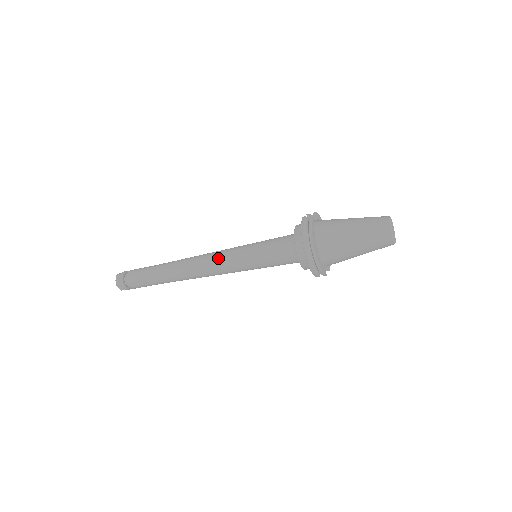
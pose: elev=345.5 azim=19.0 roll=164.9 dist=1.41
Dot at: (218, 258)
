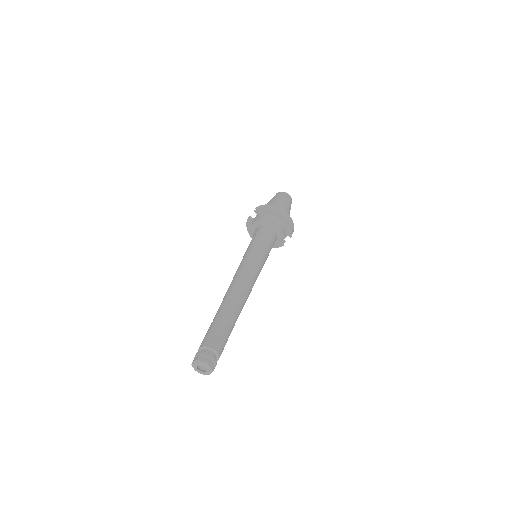
Dot at: (246, 267)
